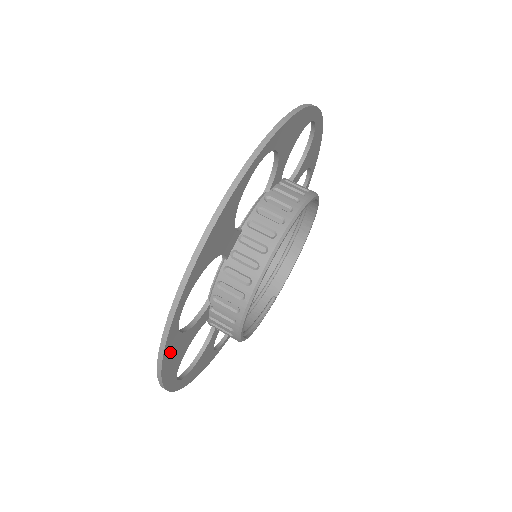
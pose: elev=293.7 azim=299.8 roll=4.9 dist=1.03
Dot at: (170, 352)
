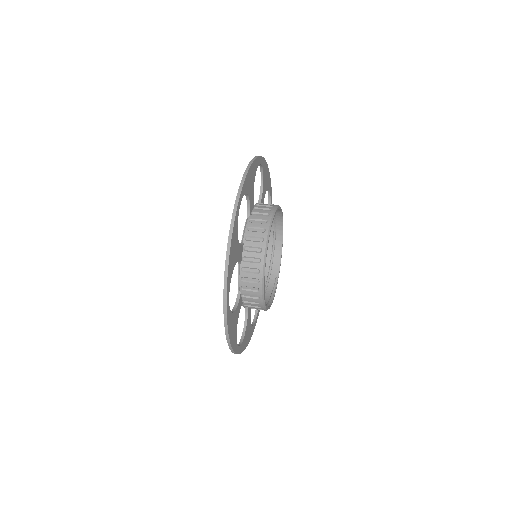
Dot at: (230, 326)
